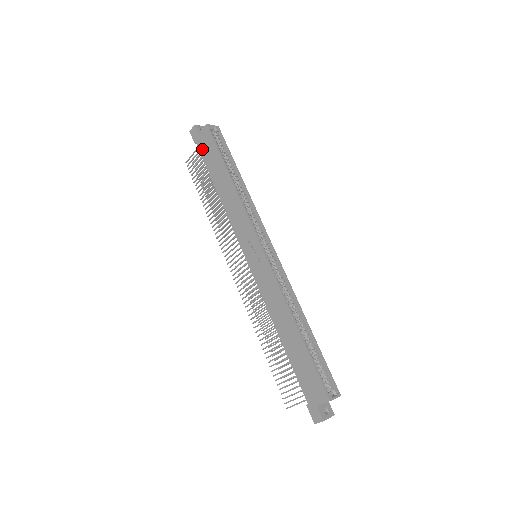
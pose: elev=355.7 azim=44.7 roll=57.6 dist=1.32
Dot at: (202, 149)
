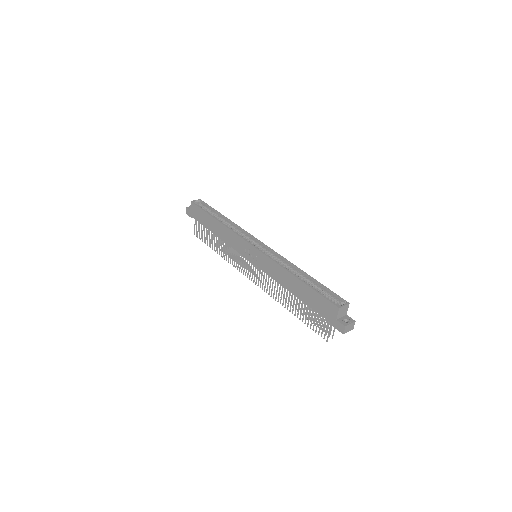
Dot at: (196, 218)
